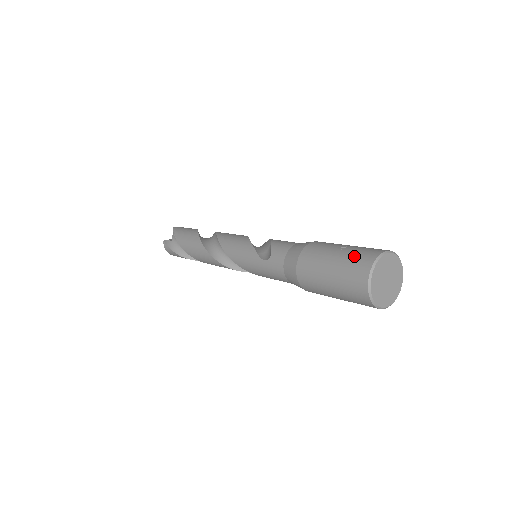
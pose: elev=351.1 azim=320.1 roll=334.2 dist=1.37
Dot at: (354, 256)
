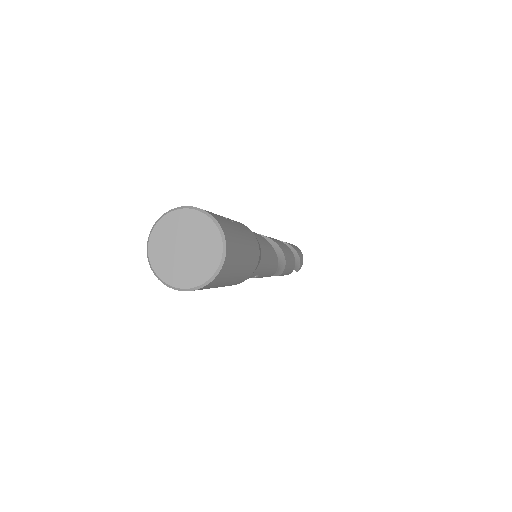
Dot at: occluded
